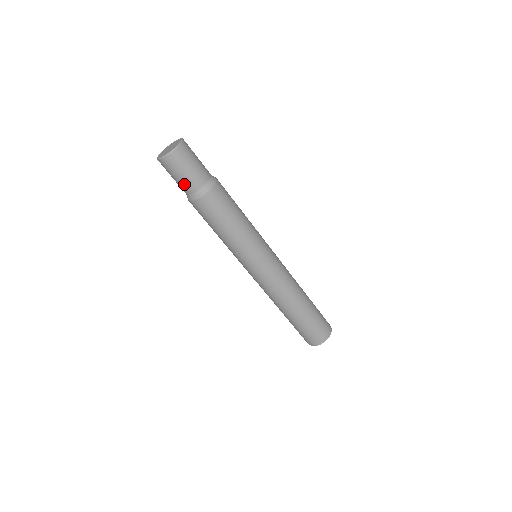
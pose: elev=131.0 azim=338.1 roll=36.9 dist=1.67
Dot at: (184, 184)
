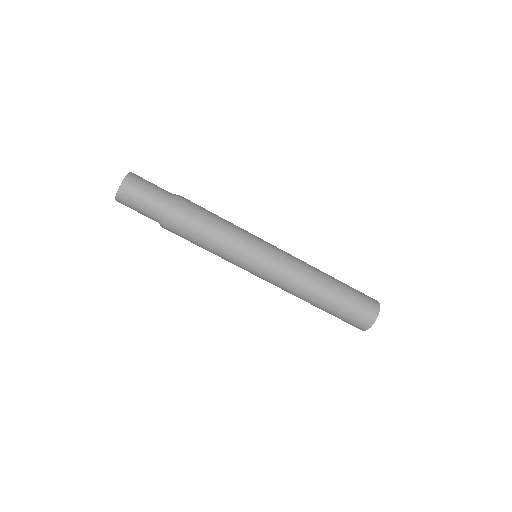
Dot at: (146, 215)
